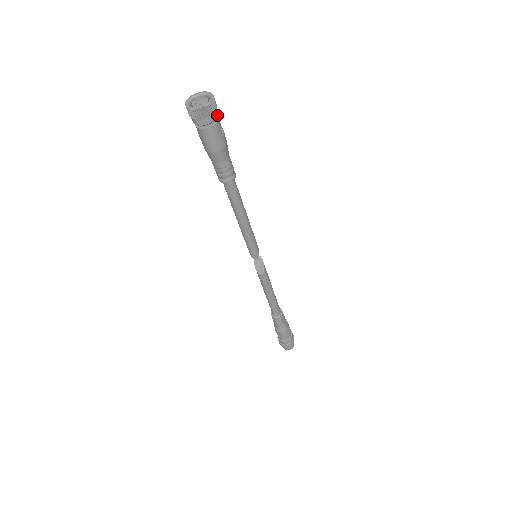
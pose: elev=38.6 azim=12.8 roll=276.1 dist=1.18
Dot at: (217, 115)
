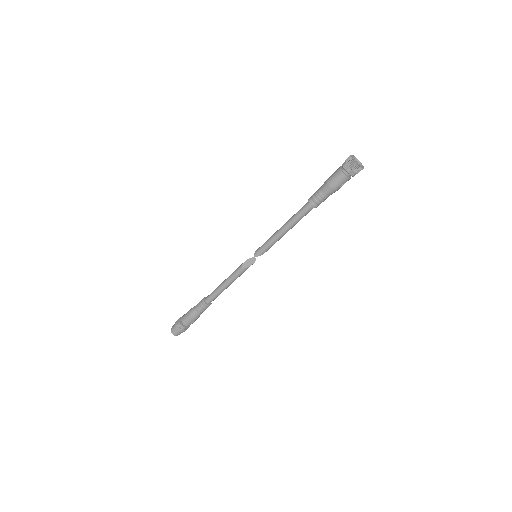
Dot at: (353, 175)
